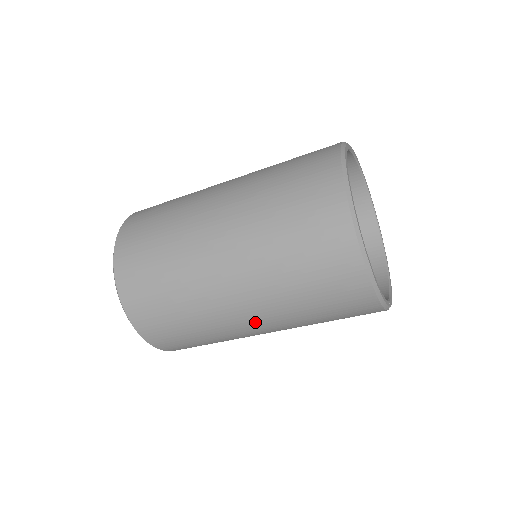
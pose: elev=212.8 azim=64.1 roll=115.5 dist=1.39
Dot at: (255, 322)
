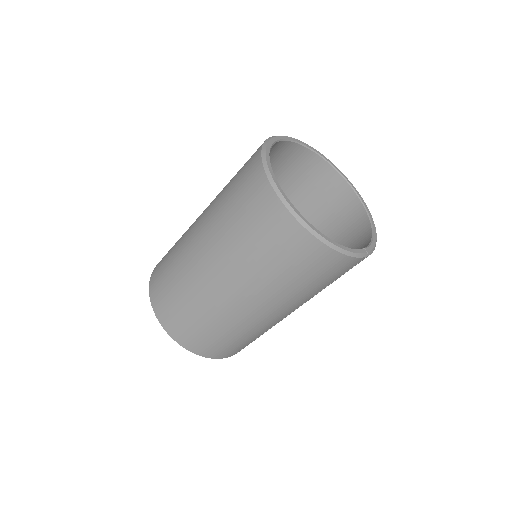
Dot at: (266, 311)
